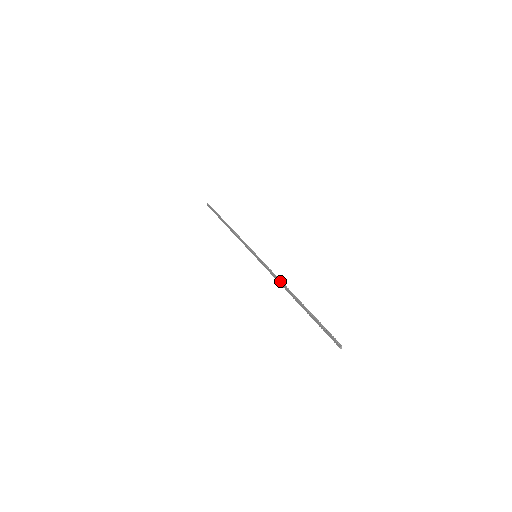
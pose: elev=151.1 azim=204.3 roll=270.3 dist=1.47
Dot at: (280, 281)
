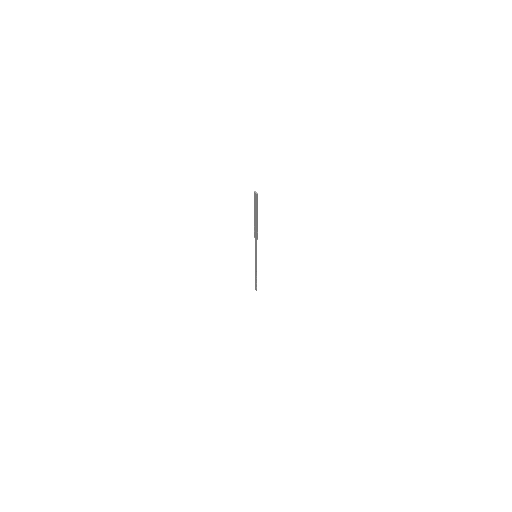
Dot at: occluded
